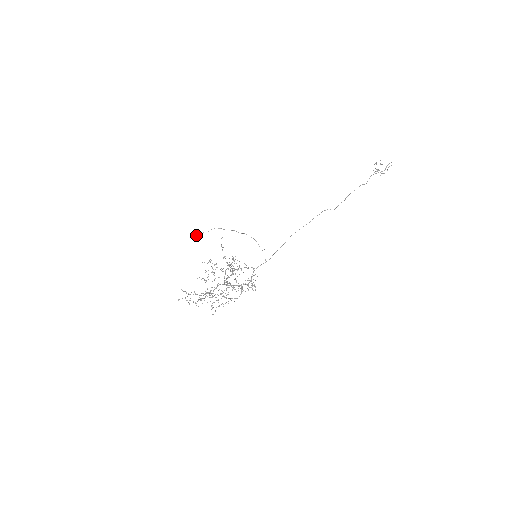
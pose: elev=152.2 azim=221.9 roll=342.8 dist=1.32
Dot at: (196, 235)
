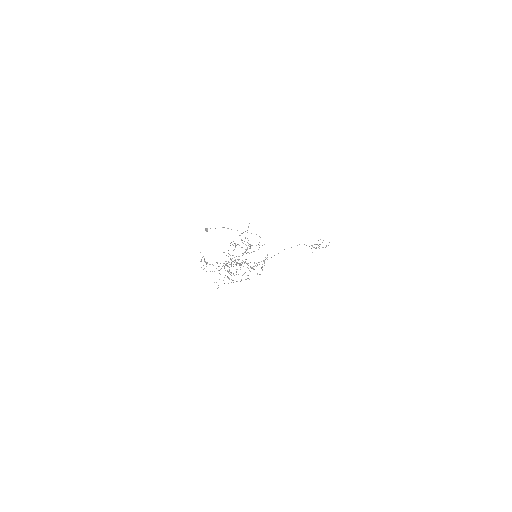
Dot at: (207, 228)
